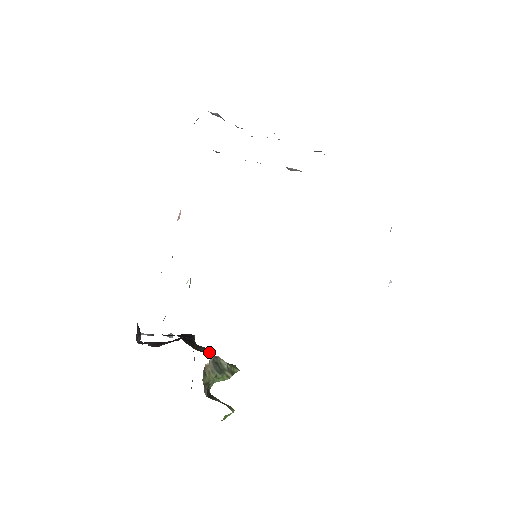
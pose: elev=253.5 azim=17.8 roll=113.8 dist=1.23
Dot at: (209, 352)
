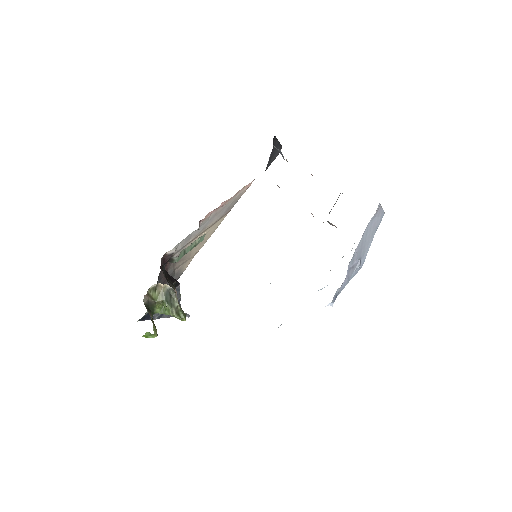
Dot at: (174, 289)
